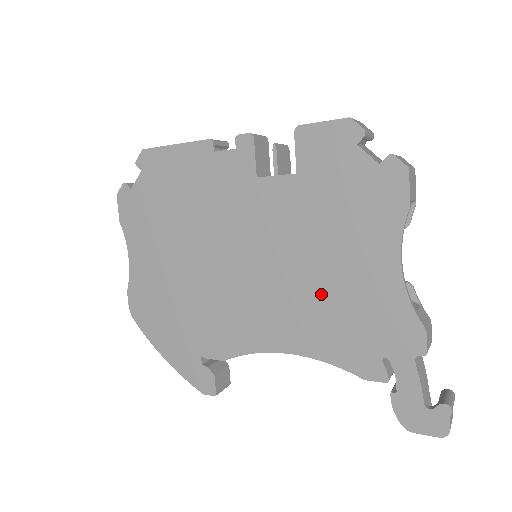
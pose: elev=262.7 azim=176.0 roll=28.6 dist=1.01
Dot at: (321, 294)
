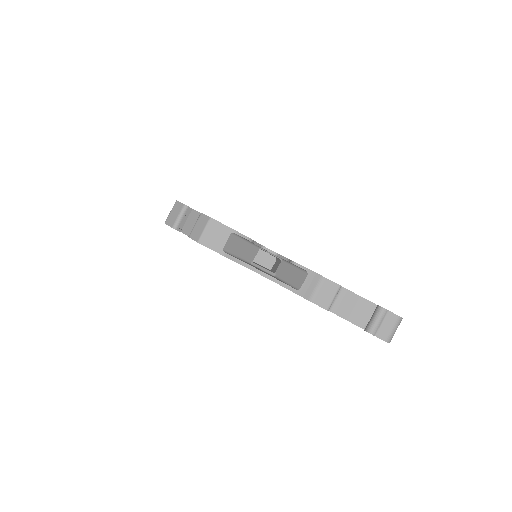
Dot at: occluded
